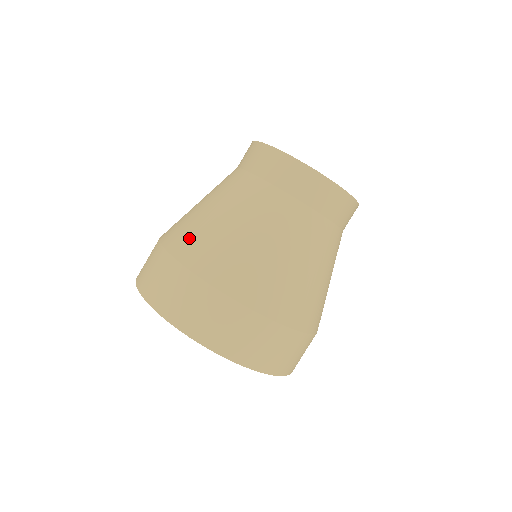
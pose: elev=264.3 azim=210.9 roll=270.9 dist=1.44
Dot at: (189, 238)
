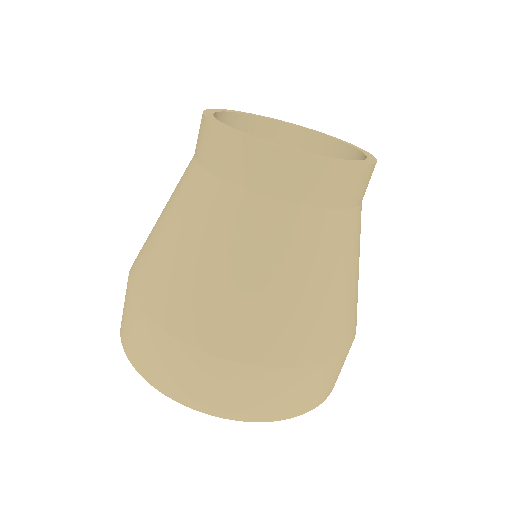
Dot at: (159, 288)
